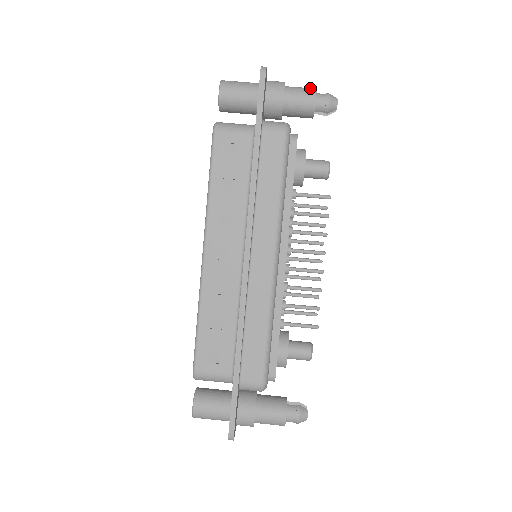
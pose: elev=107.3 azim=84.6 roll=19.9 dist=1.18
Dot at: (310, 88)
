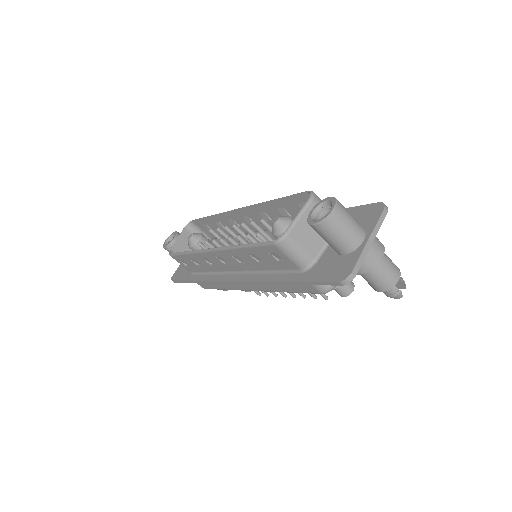
Dot at: (391, 281)
